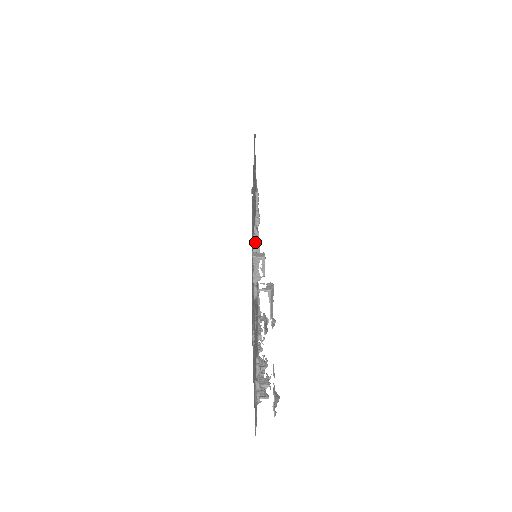
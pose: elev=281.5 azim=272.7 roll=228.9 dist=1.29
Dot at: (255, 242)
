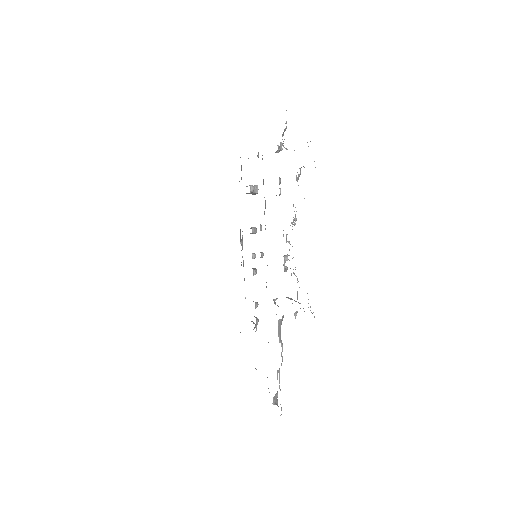
Dot at: (252, 253)
